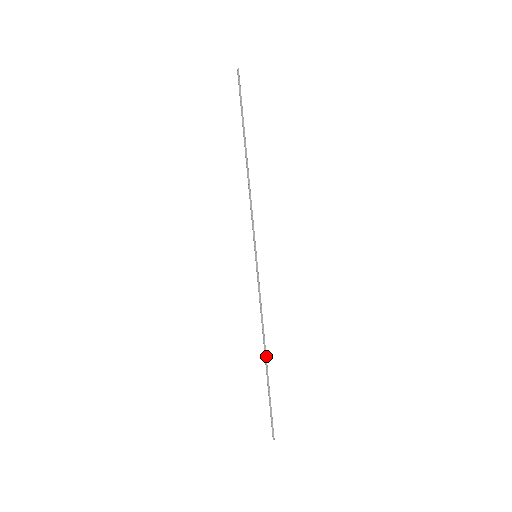
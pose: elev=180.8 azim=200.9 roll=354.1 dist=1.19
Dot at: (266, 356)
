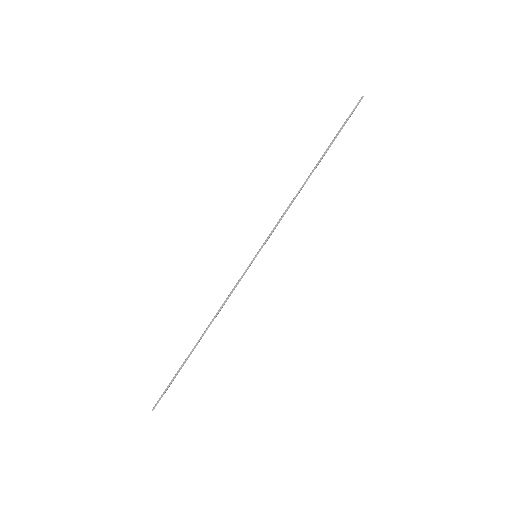
Dot at: (199, 341)
